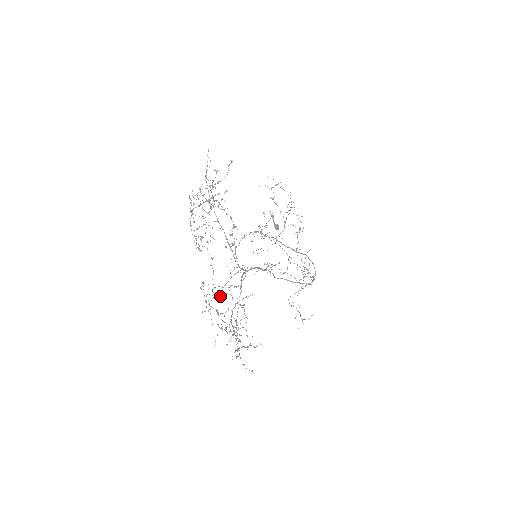
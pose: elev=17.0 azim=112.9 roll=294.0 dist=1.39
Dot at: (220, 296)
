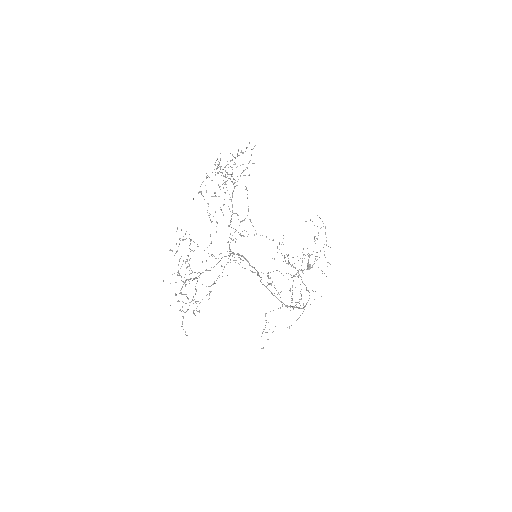
Dot at: occluded
